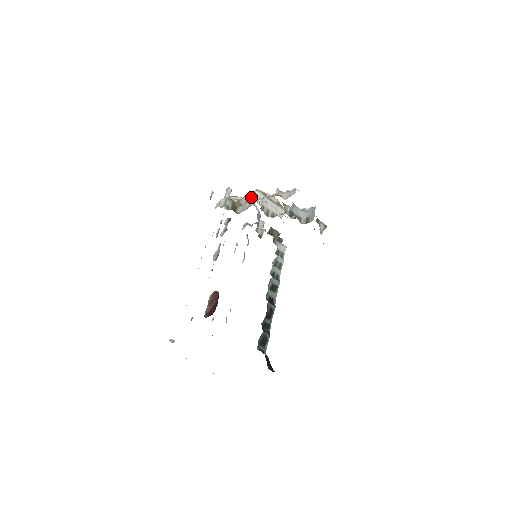
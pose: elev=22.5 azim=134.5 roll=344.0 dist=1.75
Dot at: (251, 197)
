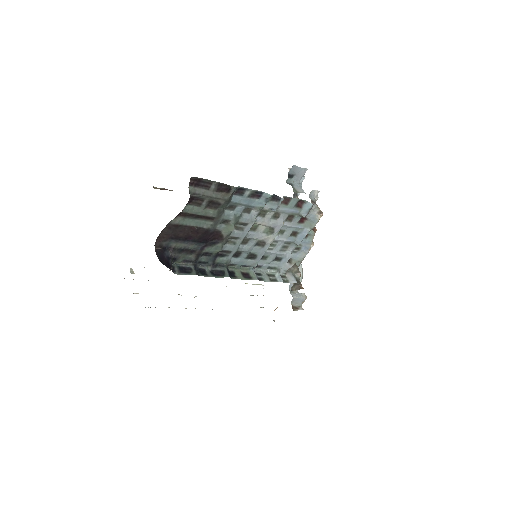
Dot at: occluded
